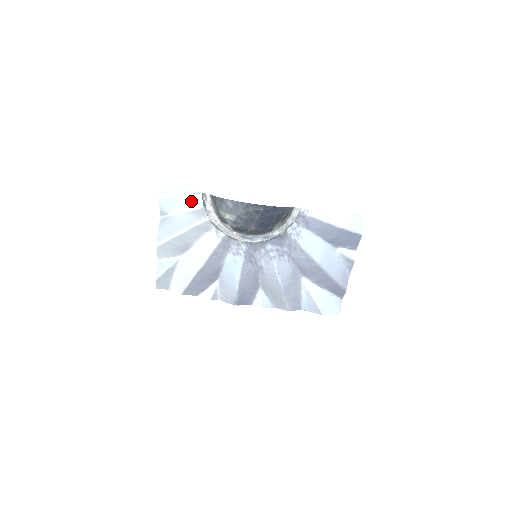
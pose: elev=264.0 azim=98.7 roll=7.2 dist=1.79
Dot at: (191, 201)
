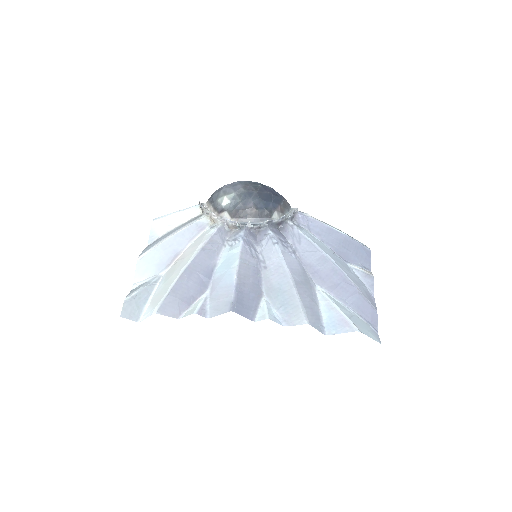
Dot at: (186, 214)
